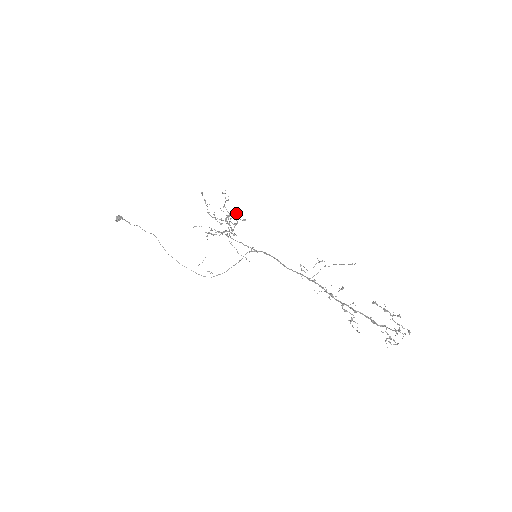
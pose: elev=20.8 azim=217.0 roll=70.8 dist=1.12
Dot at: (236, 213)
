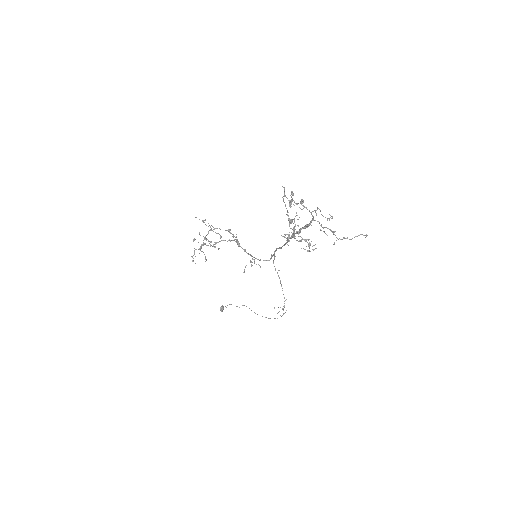
Dot at: occluded
